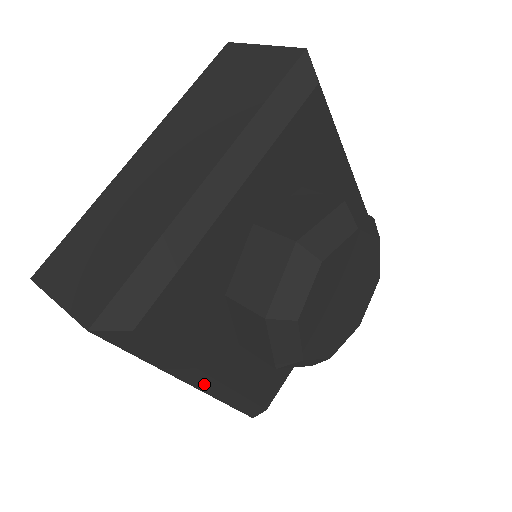
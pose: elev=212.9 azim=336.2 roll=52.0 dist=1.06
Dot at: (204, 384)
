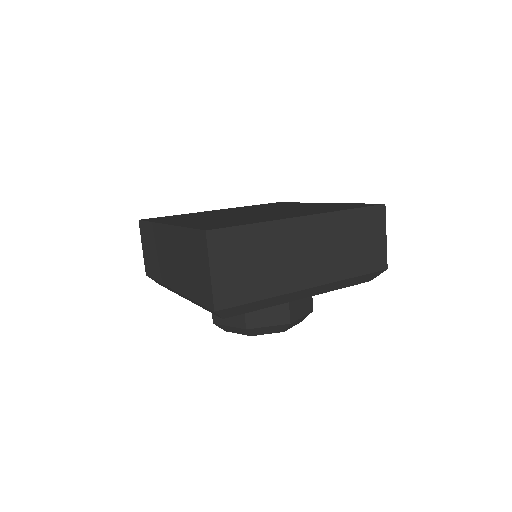
Dot at: occluded
